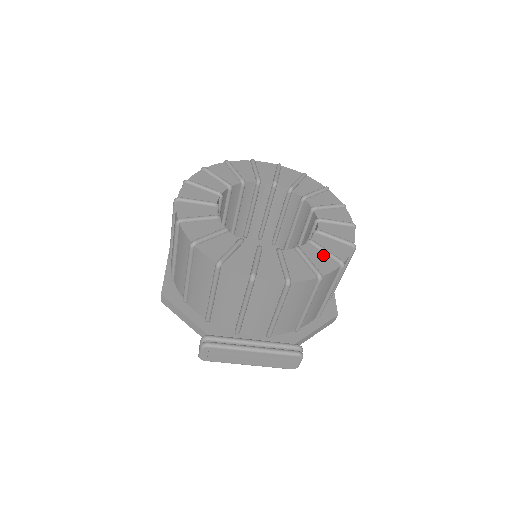
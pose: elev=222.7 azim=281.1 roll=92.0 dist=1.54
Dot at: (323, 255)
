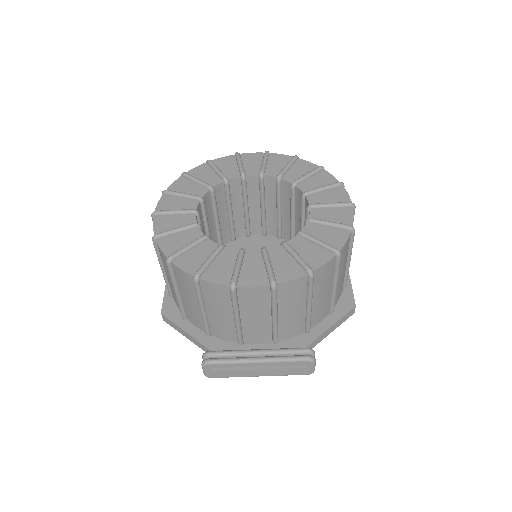
Dot at: (315, 246)
